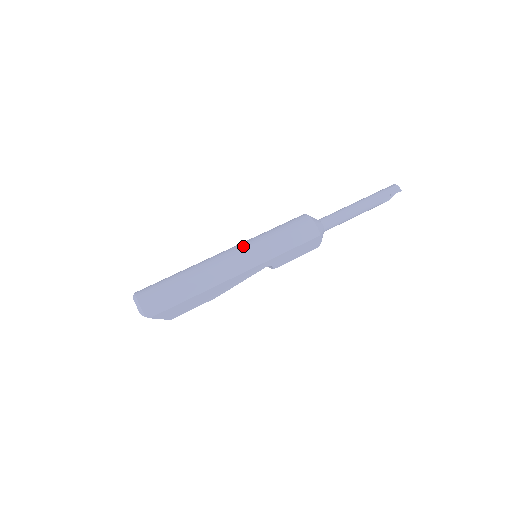
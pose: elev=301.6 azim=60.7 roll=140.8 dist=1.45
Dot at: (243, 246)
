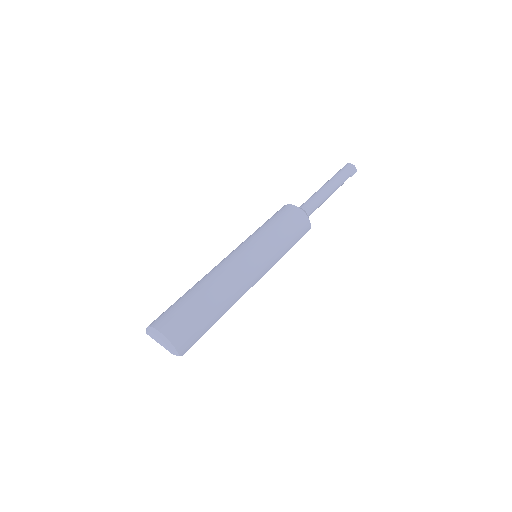
Dot at: (254, 253)
